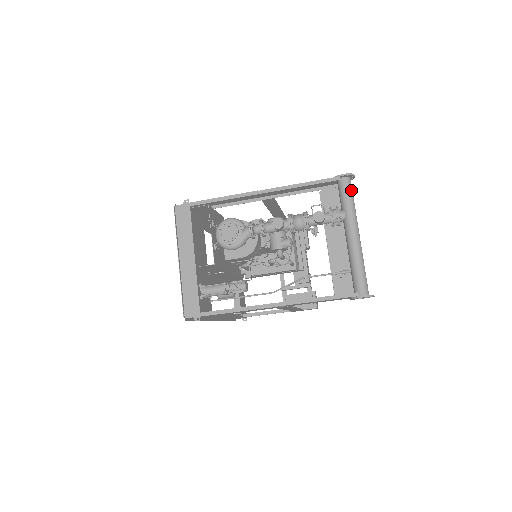
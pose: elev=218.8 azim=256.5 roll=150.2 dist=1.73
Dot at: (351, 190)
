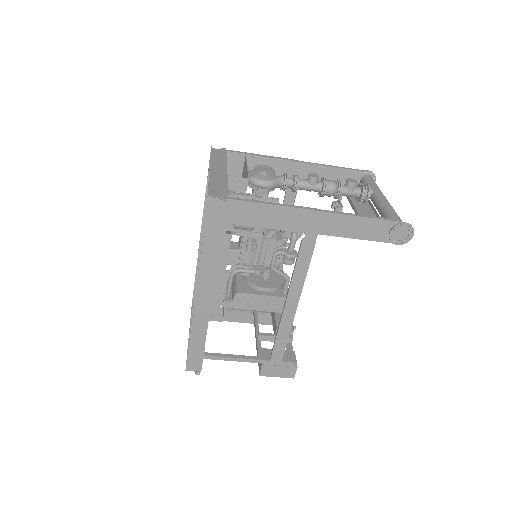
Dot at: occluded
